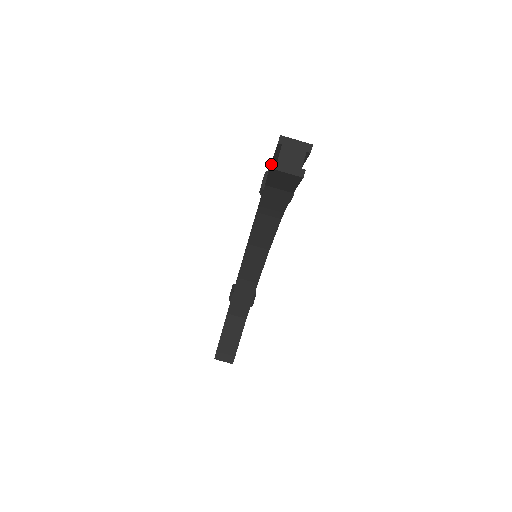
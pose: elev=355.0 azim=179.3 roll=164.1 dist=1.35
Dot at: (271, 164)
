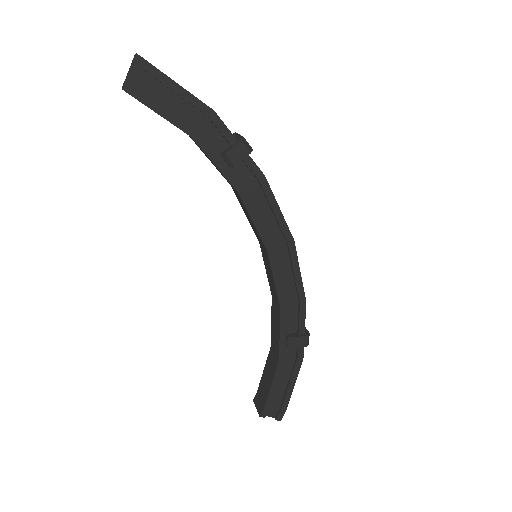
Dot at: occluded
